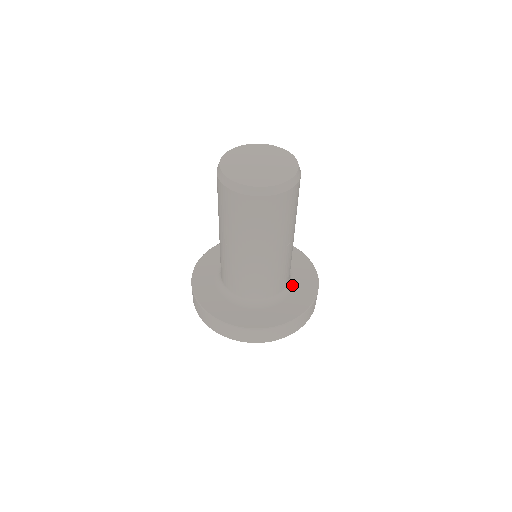
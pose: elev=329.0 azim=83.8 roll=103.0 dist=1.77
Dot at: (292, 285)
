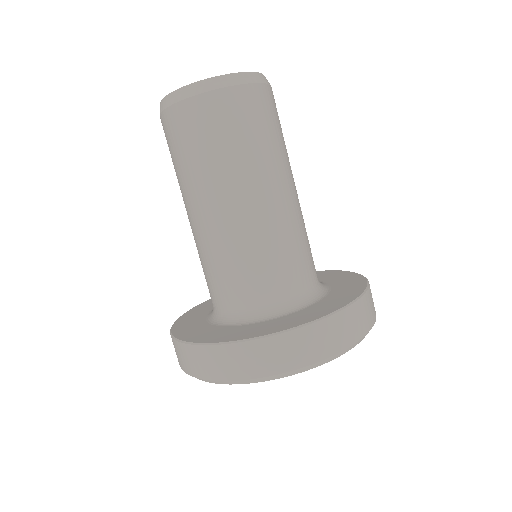
Dot at: (323, 283)
